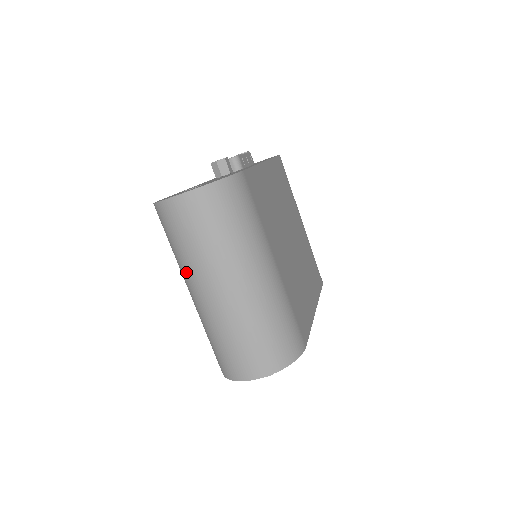
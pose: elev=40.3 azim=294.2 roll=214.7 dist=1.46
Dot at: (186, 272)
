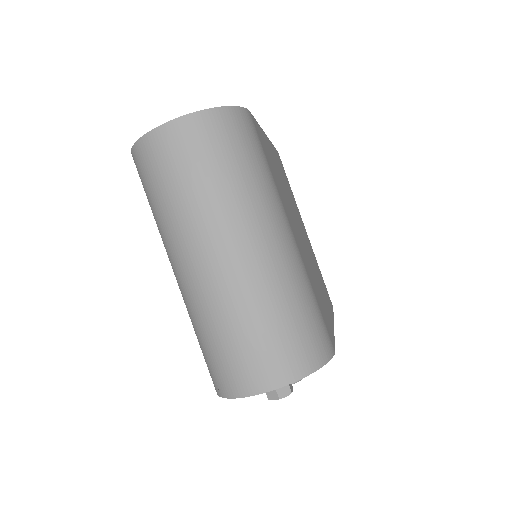
Dot at: (172, 236)
